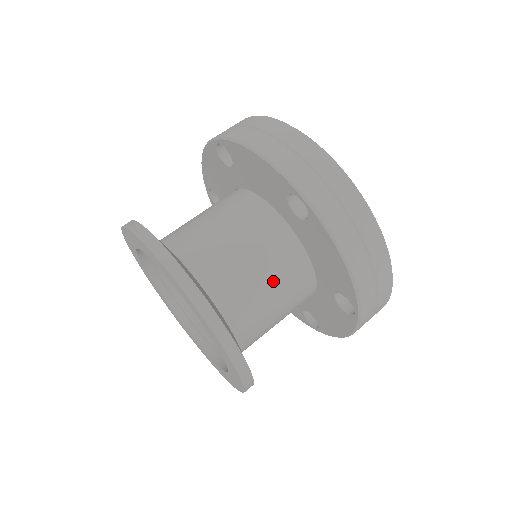
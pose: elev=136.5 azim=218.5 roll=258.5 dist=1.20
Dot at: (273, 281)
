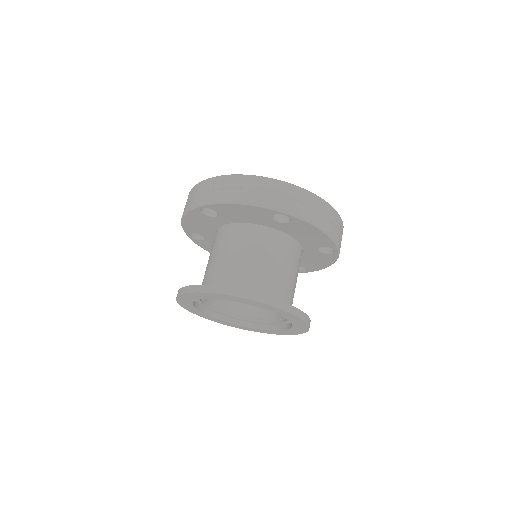
Dot at: (287, 265)
